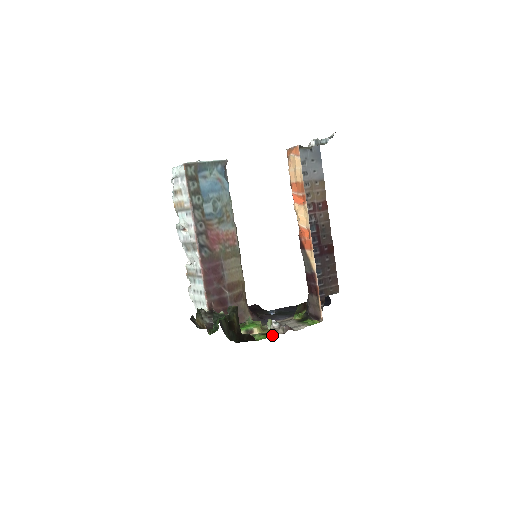
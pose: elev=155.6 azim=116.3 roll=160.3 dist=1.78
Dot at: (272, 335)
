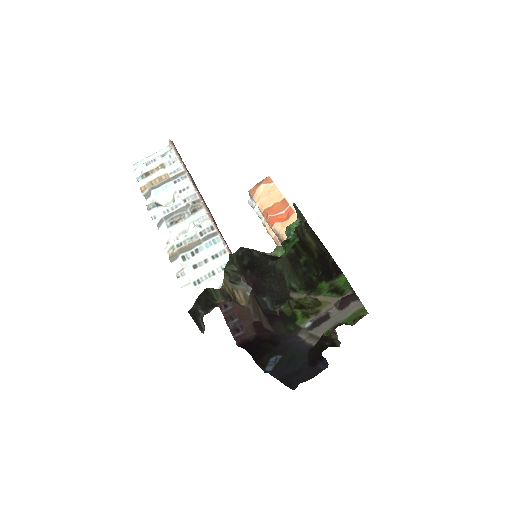
Dot at: (347, 285)
